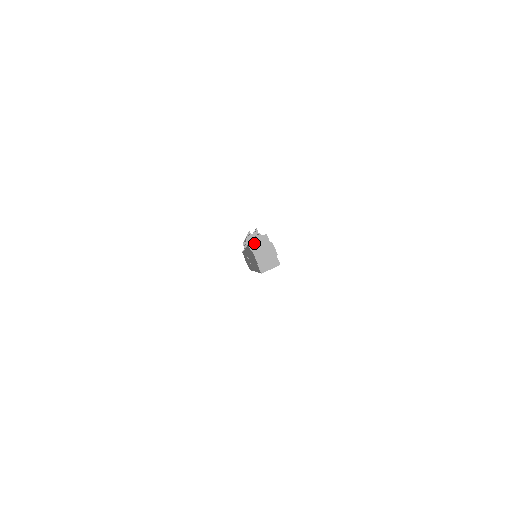
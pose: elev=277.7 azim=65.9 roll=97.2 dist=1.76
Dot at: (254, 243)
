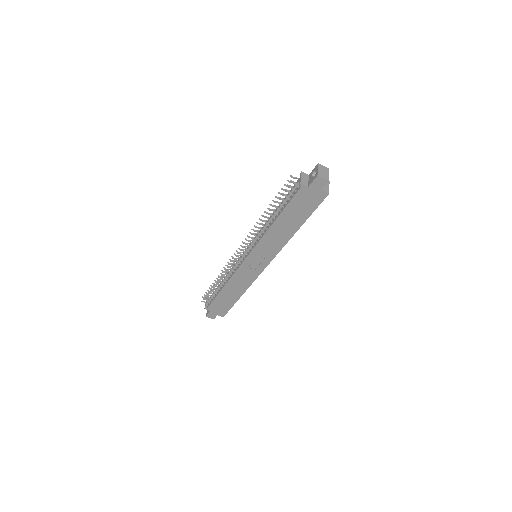
Dot at: (303, 181)
